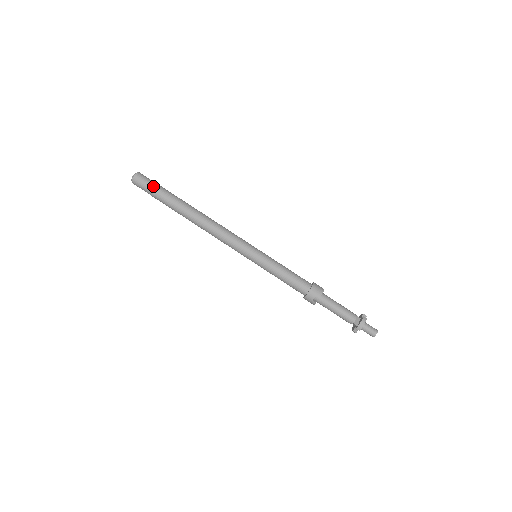
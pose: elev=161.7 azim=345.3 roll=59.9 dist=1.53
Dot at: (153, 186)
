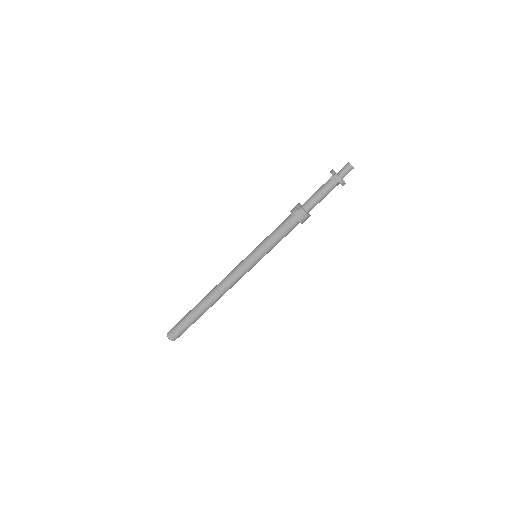
Dot at: (179, 322)
